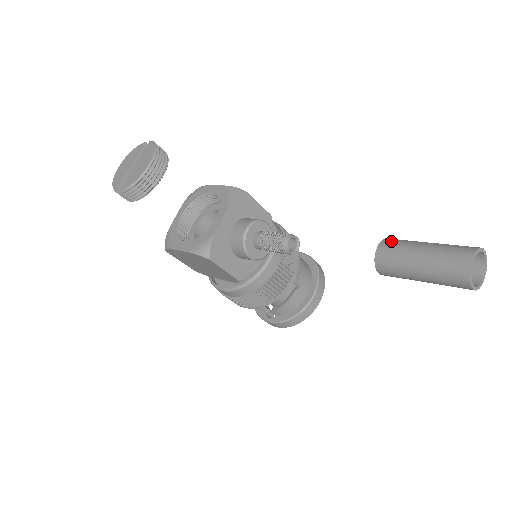
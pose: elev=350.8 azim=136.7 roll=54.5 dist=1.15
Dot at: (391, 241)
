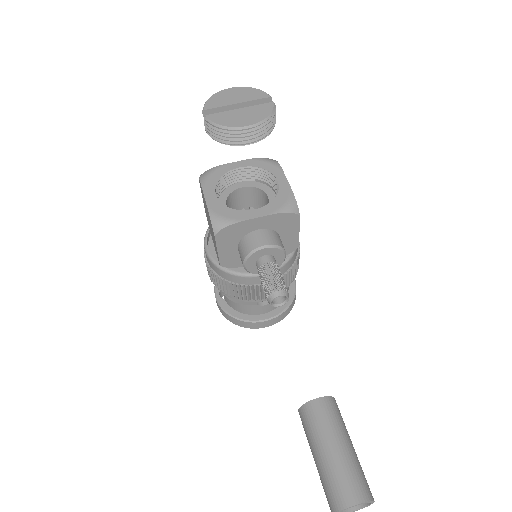
Dot at: (332, 407)
